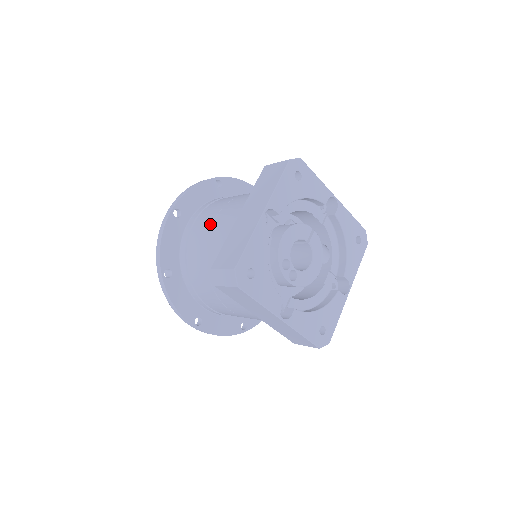
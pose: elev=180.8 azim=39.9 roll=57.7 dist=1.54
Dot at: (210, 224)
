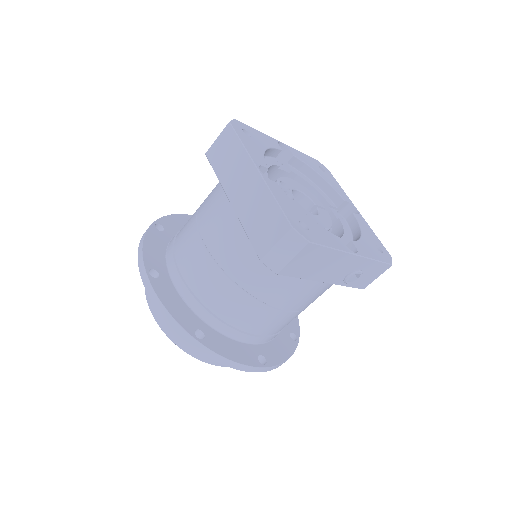
Dot at: occluded
